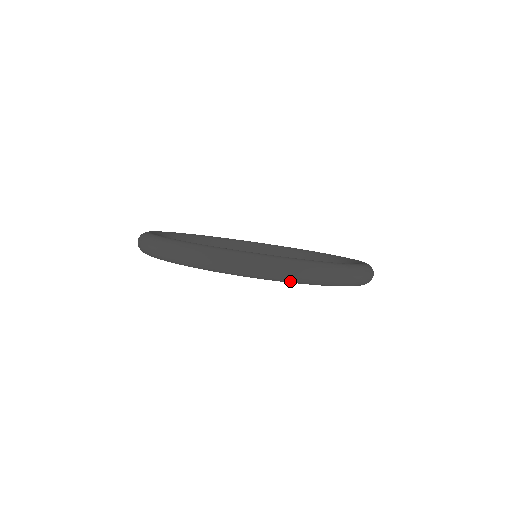
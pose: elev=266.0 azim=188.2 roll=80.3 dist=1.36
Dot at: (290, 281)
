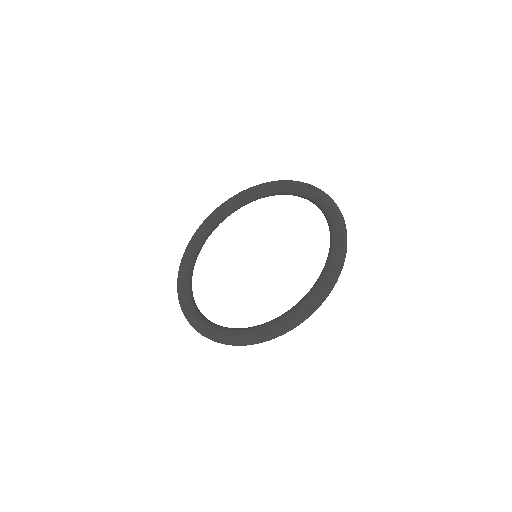
Dot at: (303, 321)
